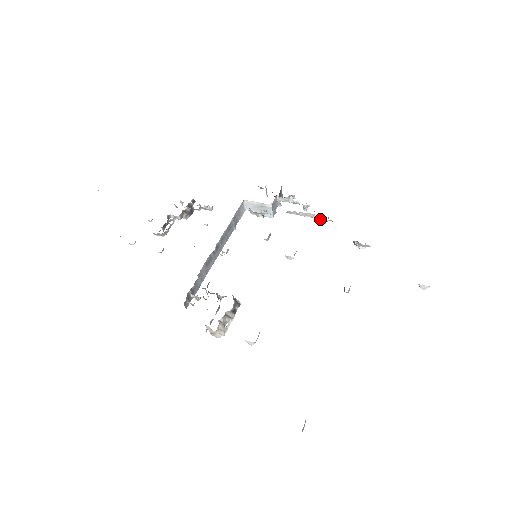
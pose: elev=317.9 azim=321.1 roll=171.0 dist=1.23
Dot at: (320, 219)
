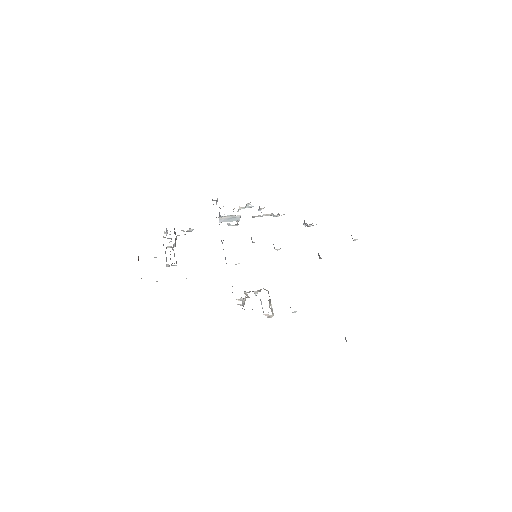
Dot at: (276, 215)
